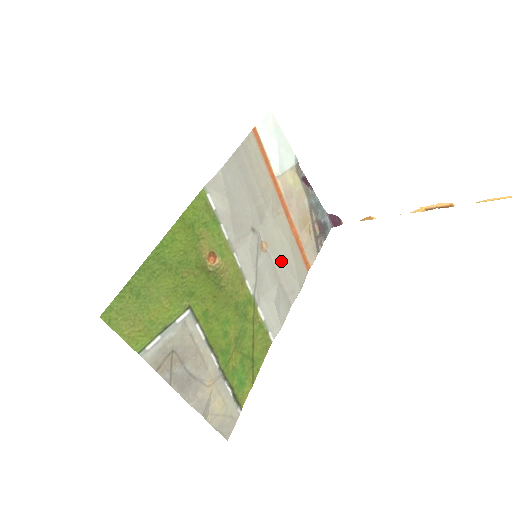
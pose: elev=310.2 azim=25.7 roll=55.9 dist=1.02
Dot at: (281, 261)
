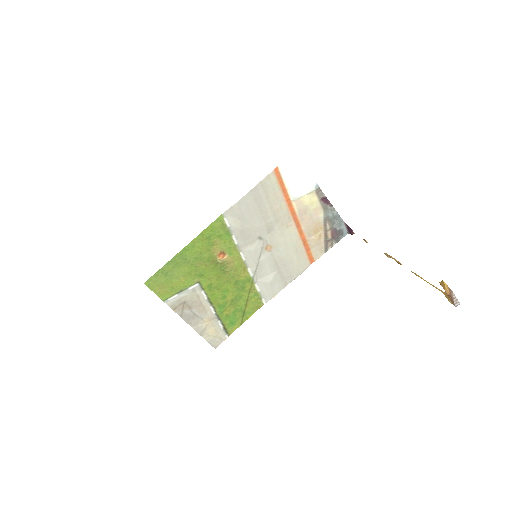
Dot at: (283, 257)
